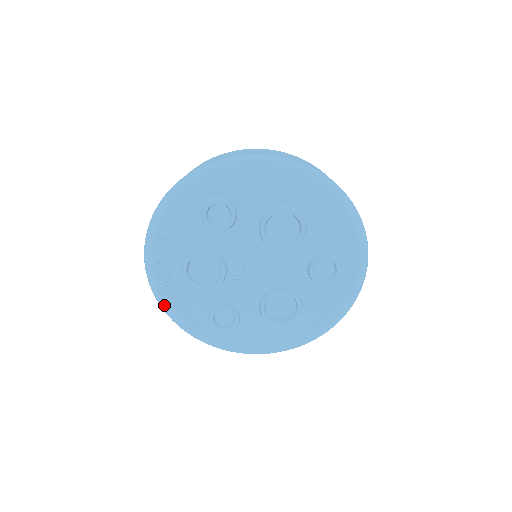
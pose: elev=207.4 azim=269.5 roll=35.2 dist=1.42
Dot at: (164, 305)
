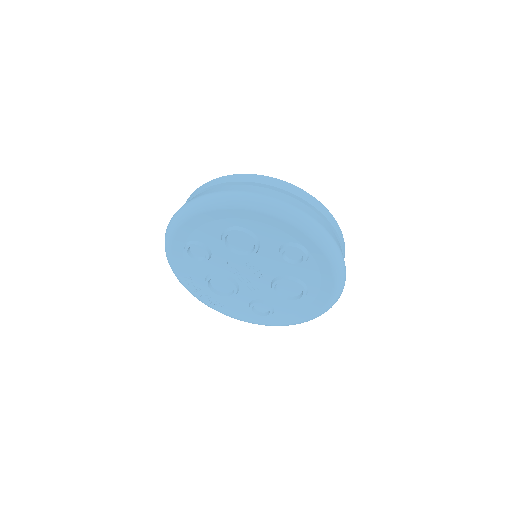
Dot at: occluded
